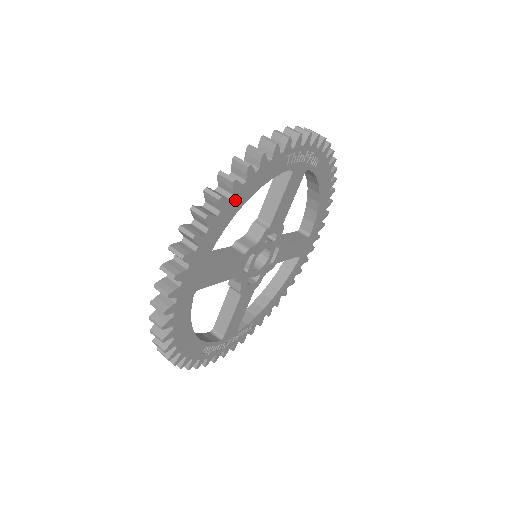
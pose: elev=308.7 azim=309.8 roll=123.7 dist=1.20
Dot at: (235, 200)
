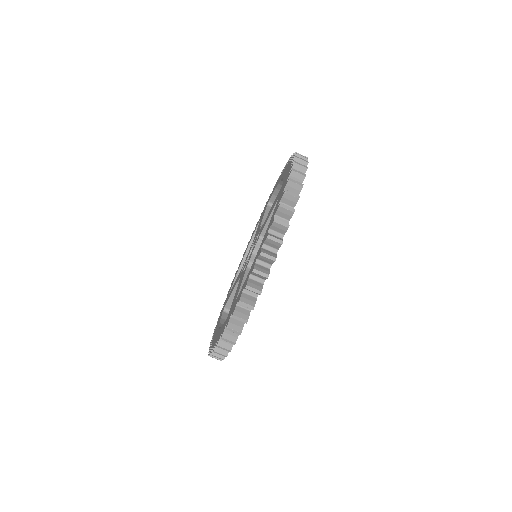
Dot at: occluded
